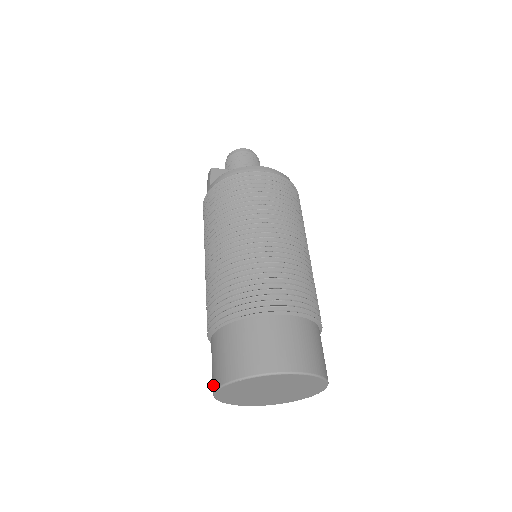
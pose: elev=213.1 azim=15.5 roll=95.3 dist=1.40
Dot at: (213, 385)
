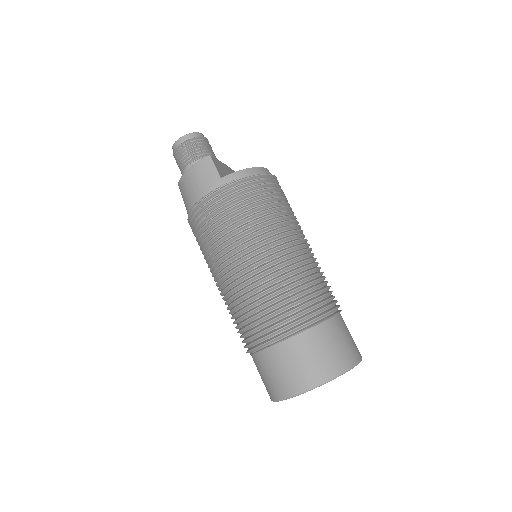
Dot at: (303, 385)
